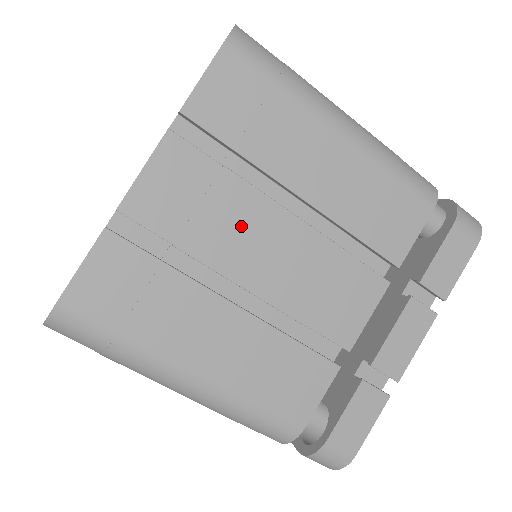
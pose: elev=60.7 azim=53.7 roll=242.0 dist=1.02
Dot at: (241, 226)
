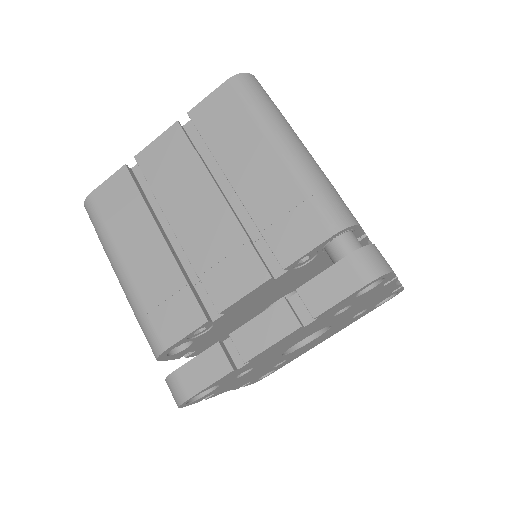
Dot at: (189, 190)
